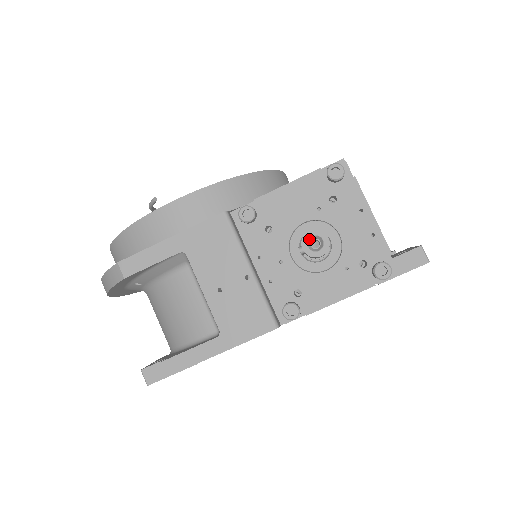
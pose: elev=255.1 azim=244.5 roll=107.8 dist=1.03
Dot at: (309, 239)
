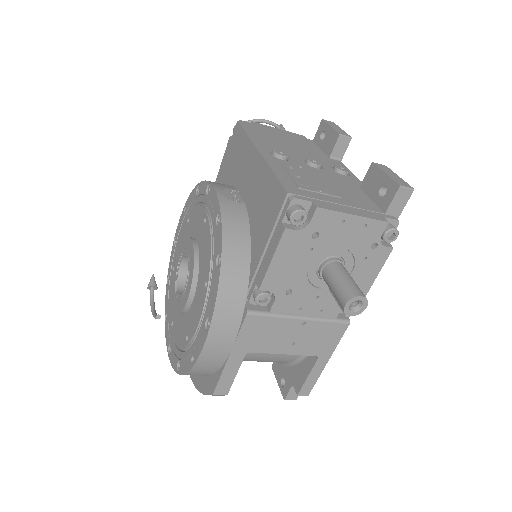
Dot at: (349, 308)
